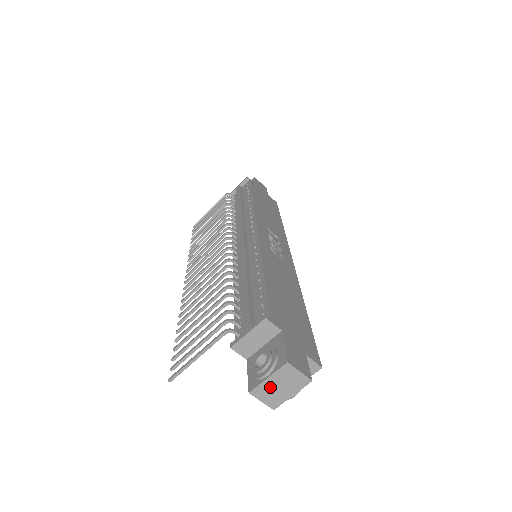
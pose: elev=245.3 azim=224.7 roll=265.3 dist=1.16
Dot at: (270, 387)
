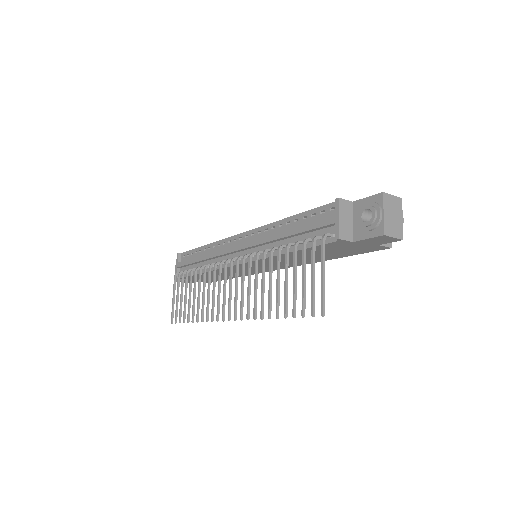
Dot at: (389, 221)
